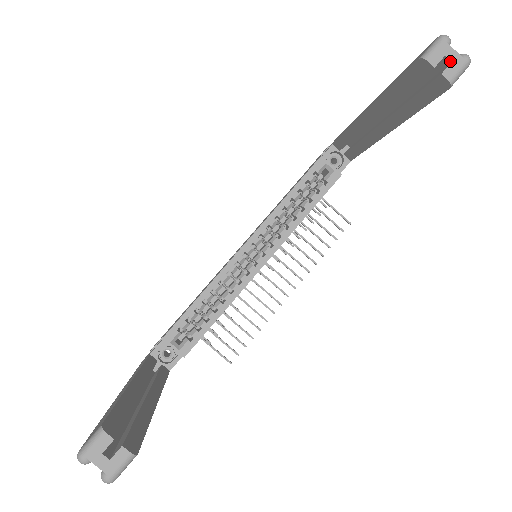
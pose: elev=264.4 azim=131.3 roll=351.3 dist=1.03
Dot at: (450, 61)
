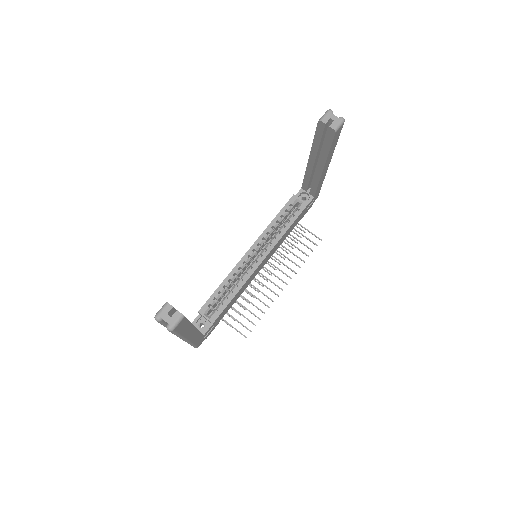
Dot at: (333, 120)
